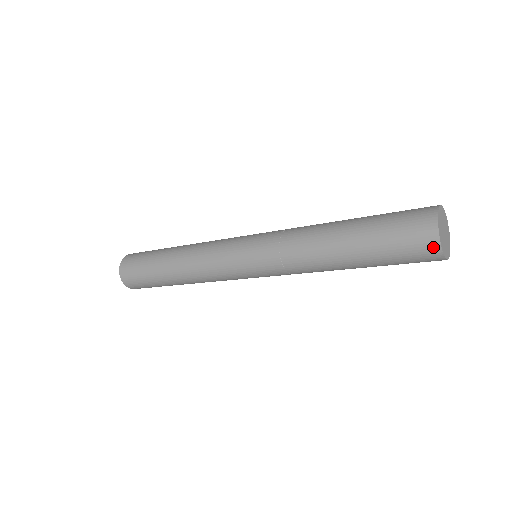
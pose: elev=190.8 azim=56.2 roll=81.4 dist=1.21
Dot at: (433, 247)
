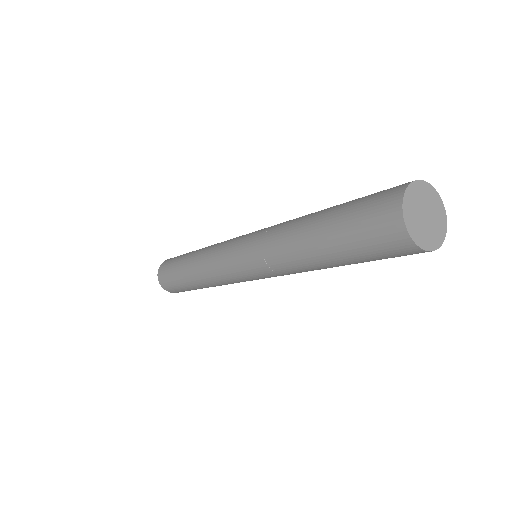
Dot at: (394, 214)
